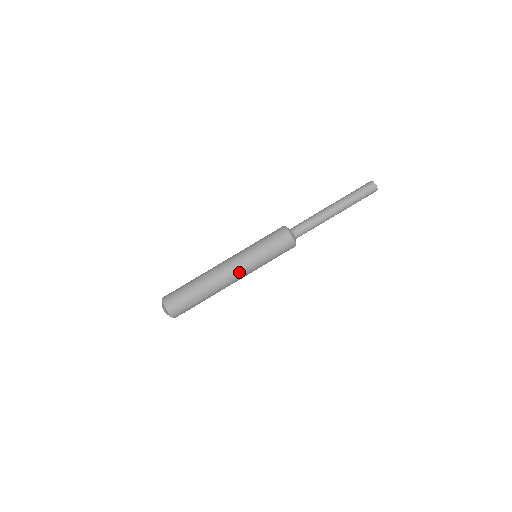
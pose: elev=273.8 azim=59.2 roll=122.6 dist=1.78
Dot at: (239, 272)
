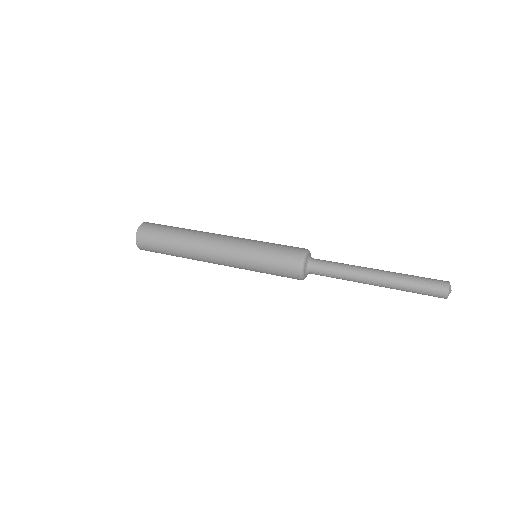
Dot at: (231, 237)
